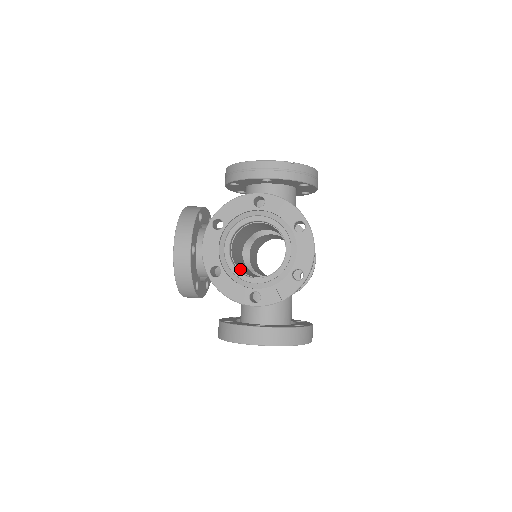
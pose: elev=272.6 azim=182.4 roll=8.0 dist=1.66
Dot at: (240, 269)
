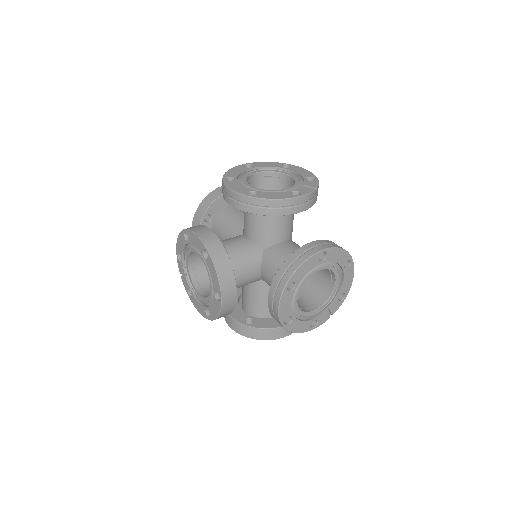
Dot at: occluded
